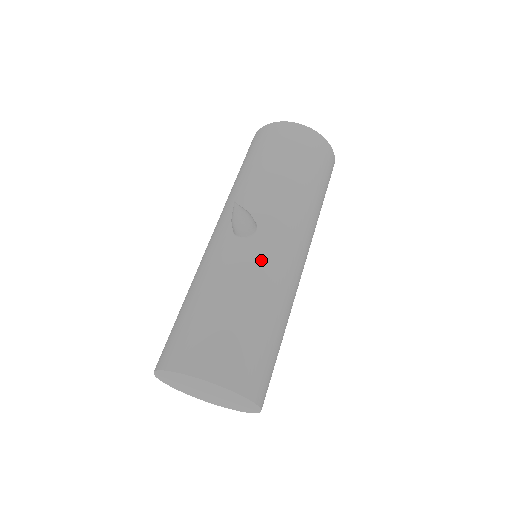
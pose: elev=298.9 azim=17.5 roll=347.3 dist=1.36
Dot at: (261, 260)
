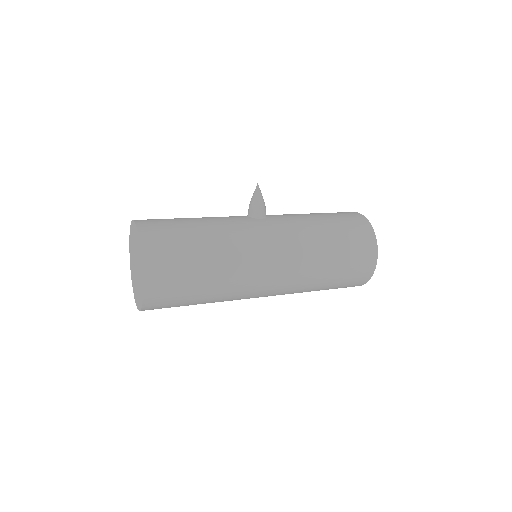
Dot at: (243, 225)
